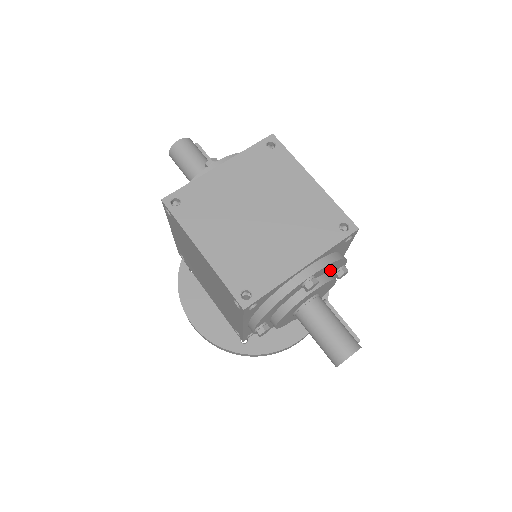
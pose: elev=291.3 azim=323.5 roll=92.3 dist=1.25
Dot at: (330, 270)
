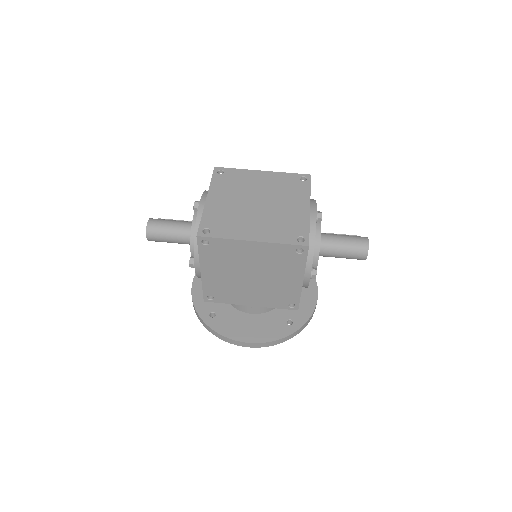
Dot at: occluded
